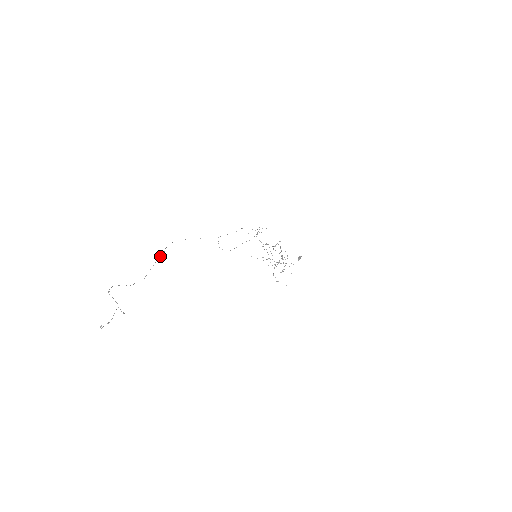
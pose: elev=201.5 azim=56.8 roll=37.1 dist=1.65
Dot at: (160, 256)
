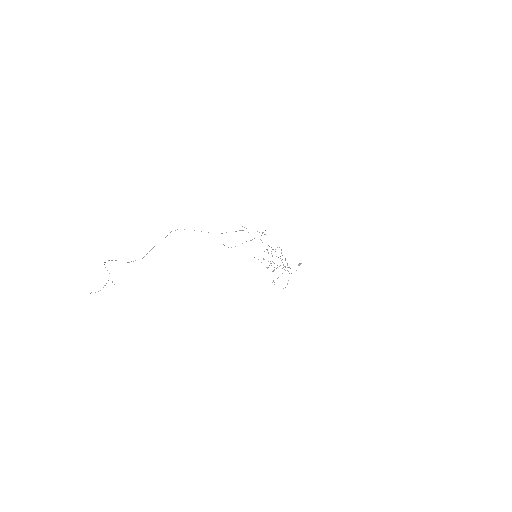
Dot at: occluded
